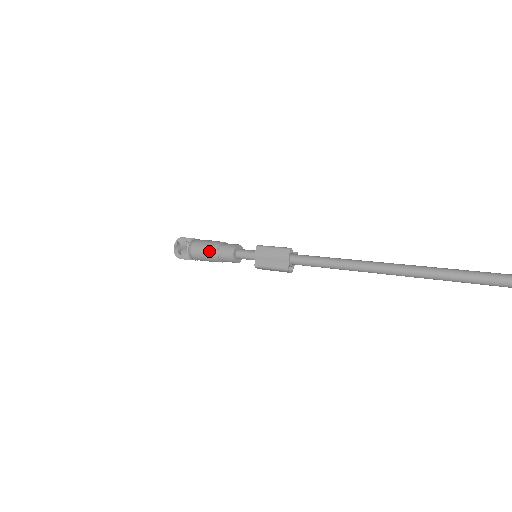
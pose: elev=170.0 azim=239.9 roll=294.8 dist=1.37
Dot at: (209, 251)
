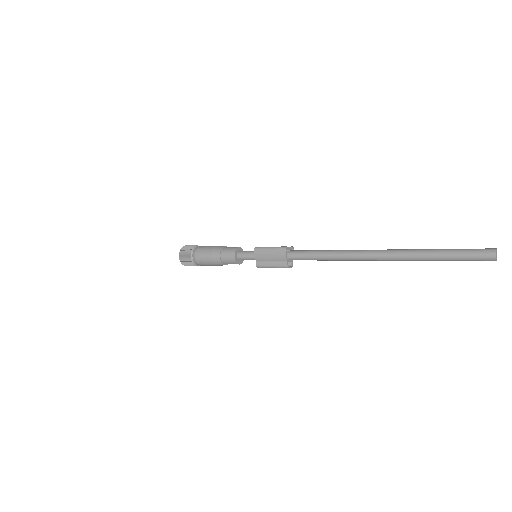
Dot at: (212, 258)
